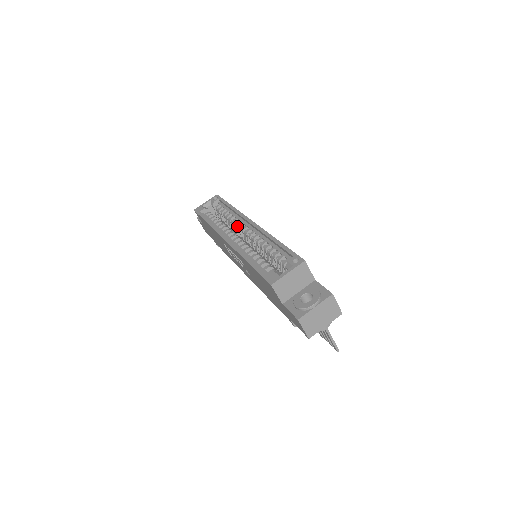
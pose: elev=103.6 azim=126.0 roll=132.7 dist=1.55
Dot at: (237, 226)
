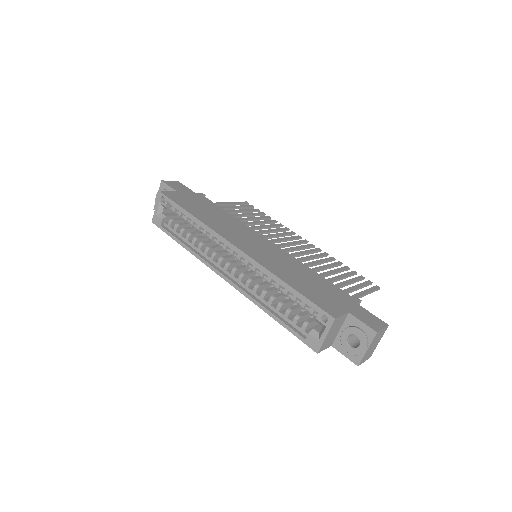
Dot at: (220, 246)
